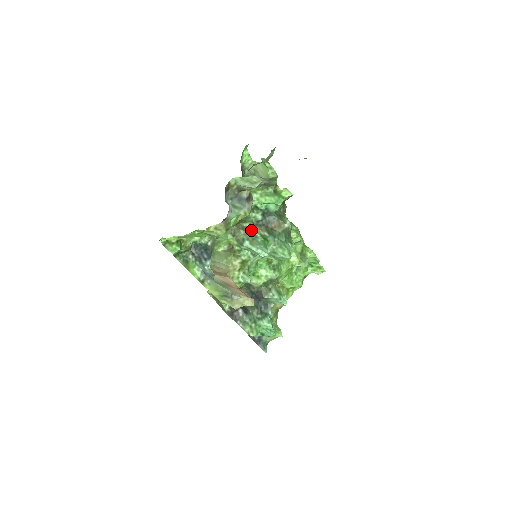
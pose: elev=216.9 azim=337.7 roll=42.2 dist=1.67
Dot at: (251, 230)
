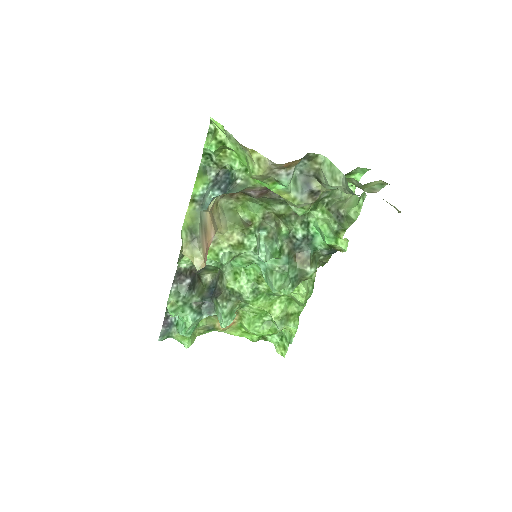
Dot at: (280, 234)
